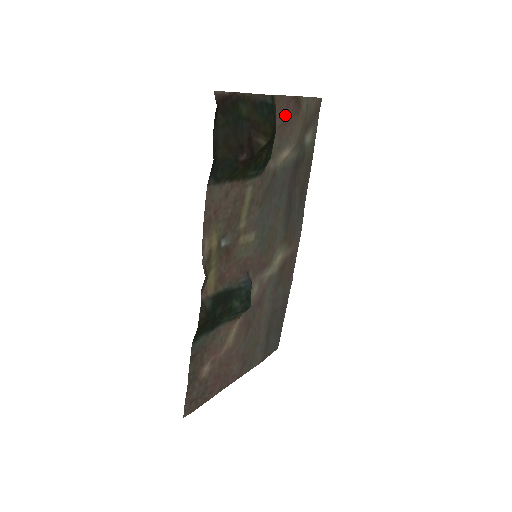
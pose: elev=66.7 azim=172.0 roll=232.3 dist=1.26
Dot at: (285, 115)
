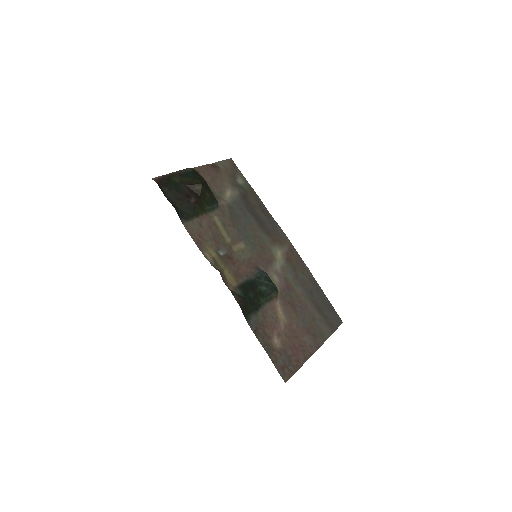
Dot at: (210, 175)
